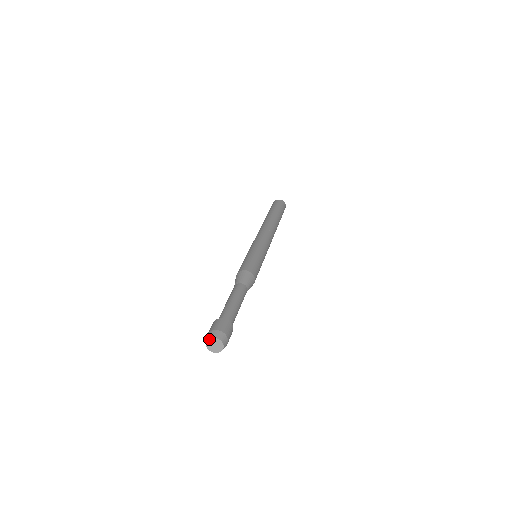
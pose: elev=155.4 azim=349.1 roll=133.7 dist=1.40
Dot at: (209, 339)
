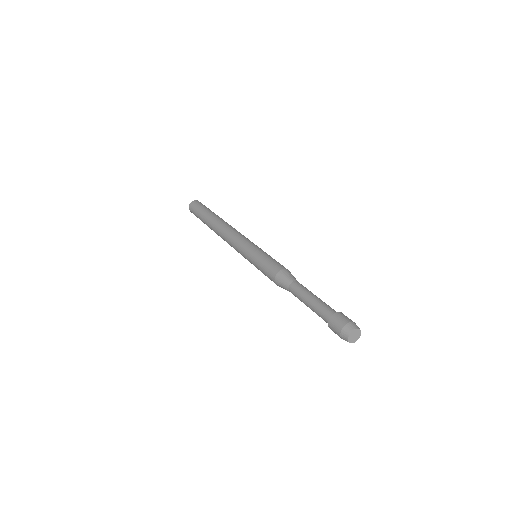
Dot at: (349, 337)
